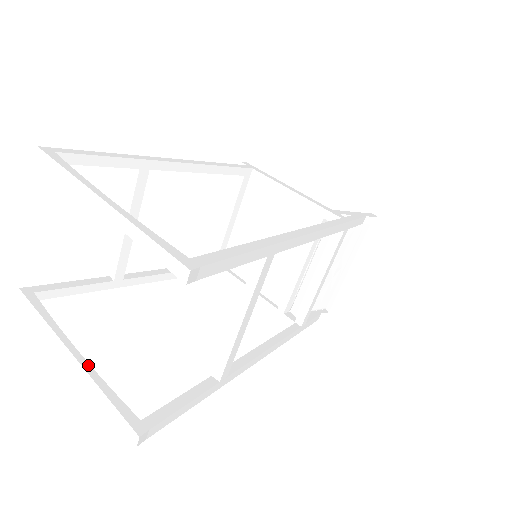
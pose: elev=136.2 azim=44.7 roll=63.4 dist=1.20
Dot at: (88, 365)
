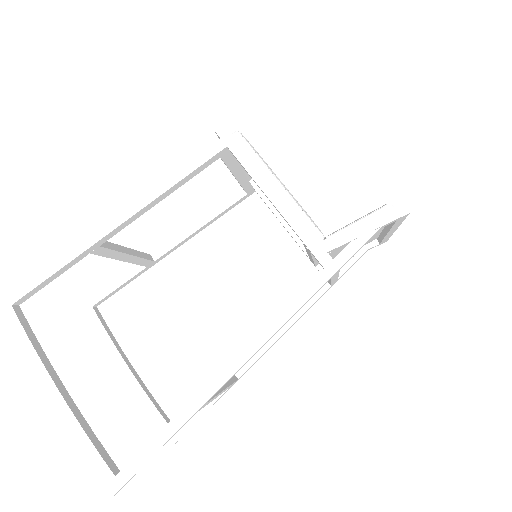
Dot at: (138, 384)
